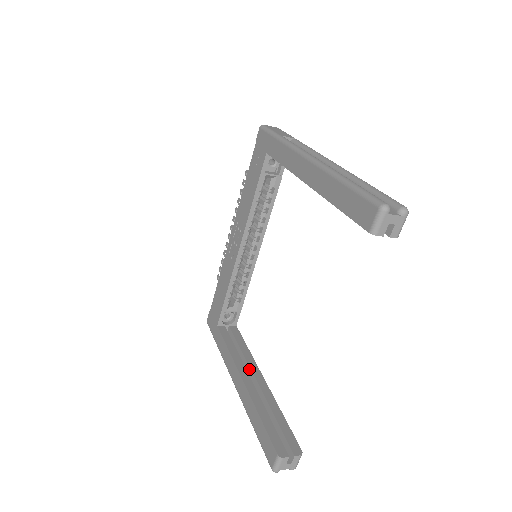
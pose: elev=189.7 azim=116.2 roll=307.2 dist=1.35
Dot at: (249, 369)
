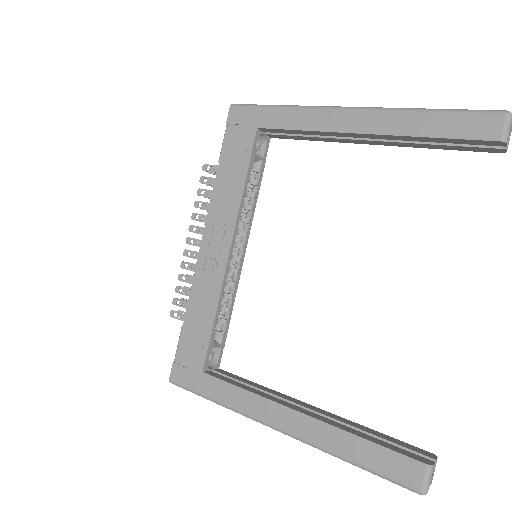
Dot at: occluded
